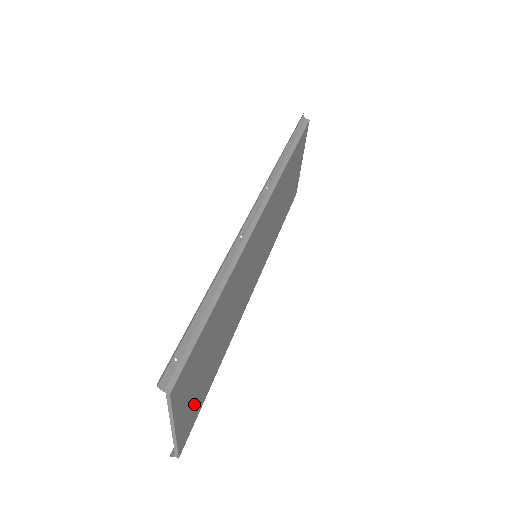
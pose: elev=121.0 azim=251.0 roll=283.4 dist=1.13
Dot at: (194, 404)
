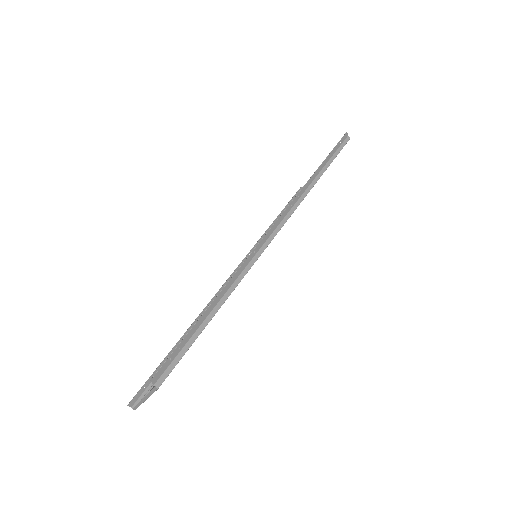
Dot at: occluded
